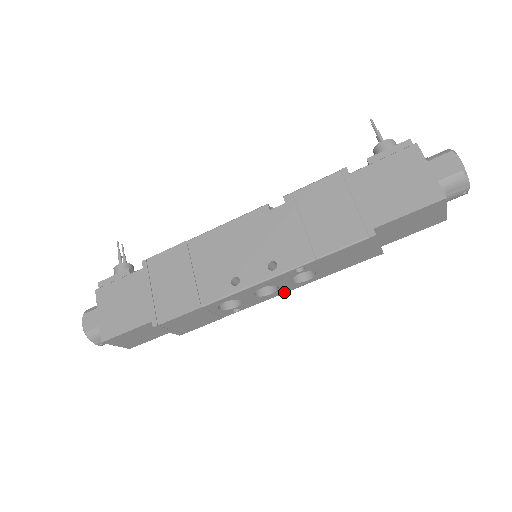
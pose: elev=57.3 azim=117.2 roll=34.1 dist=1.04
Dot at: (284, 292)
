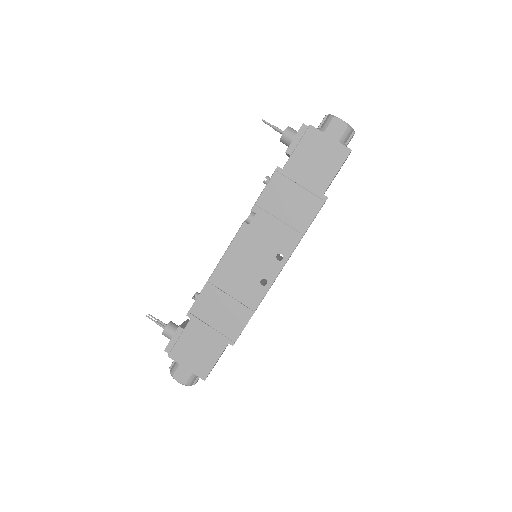
Dot at: occluded
